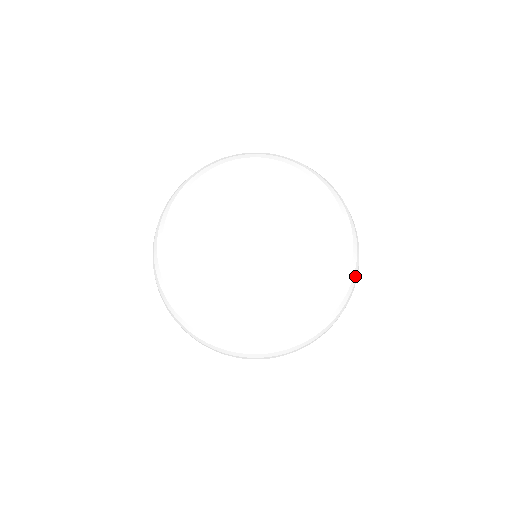
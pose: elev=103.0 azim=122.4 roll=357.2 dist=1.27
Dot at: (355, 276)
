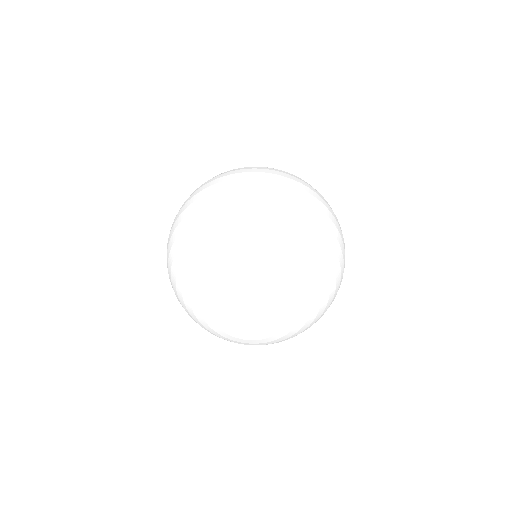
Dot at: occluded
